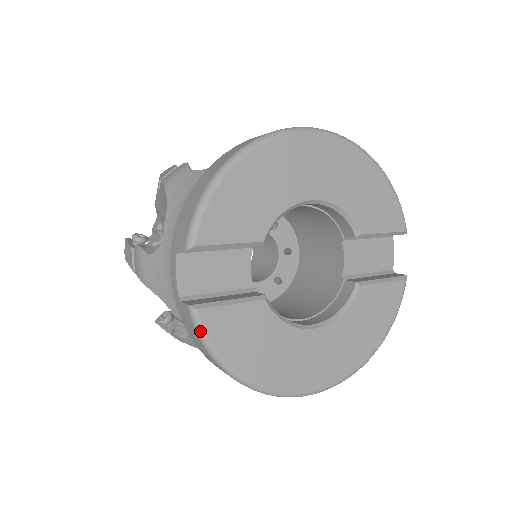
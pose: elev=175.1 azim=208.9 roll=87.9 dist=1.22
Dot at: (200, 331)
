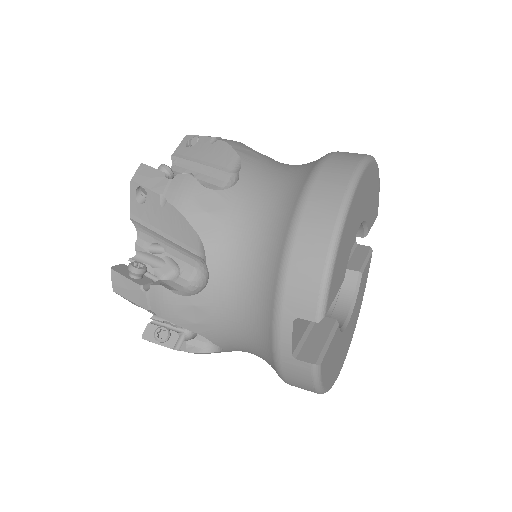
Dot at: (318, 378)
